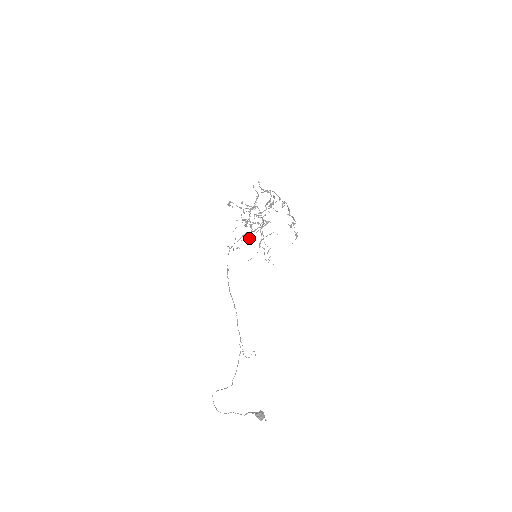
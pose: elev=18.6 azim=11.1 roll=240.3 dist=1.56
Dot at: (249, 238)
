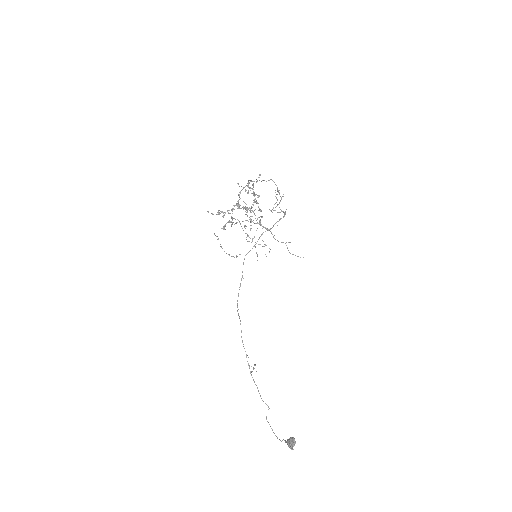
Dot at: (252, 239)
